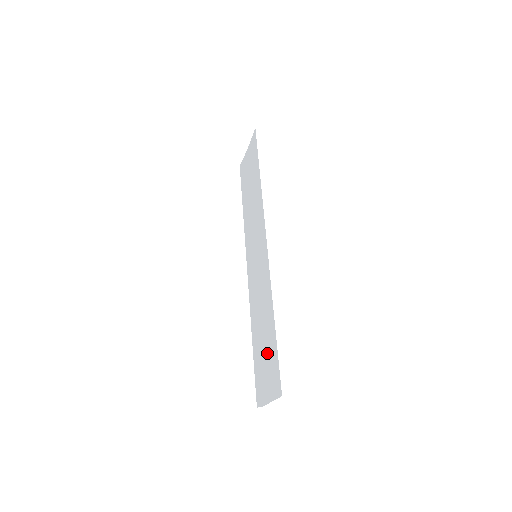
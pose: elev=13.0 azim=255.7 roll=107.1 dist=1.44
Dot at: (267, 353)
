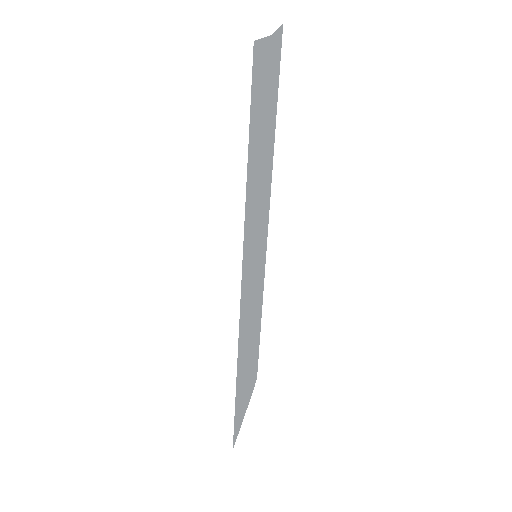
Dot at: (245, 381)
